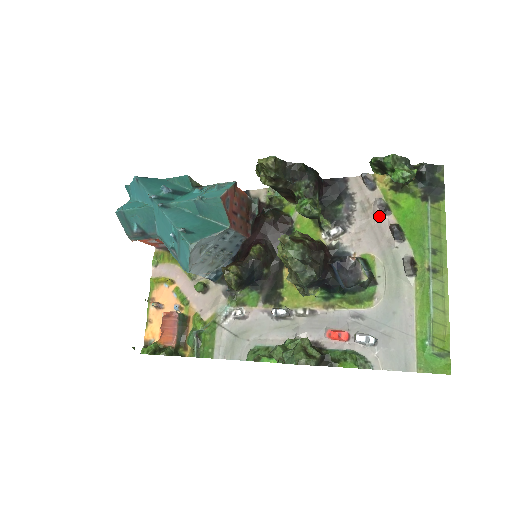
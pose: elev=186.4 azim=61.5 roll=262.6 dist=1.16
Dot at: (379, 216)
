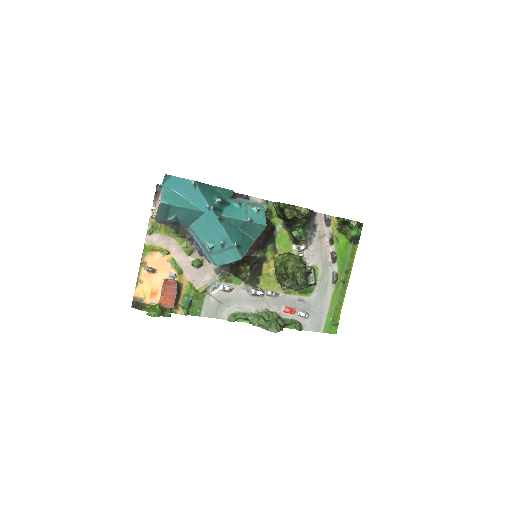
Dot at: (328, 245)
